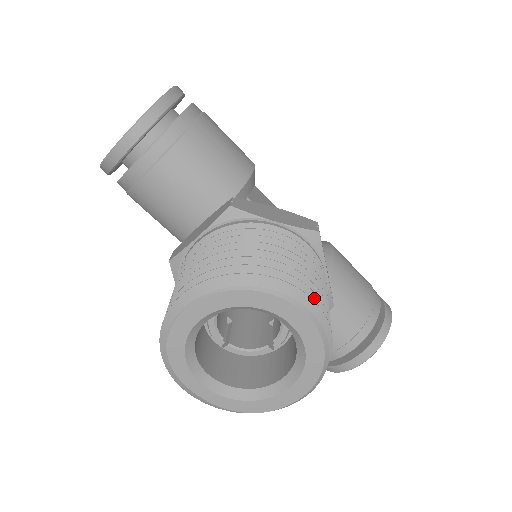
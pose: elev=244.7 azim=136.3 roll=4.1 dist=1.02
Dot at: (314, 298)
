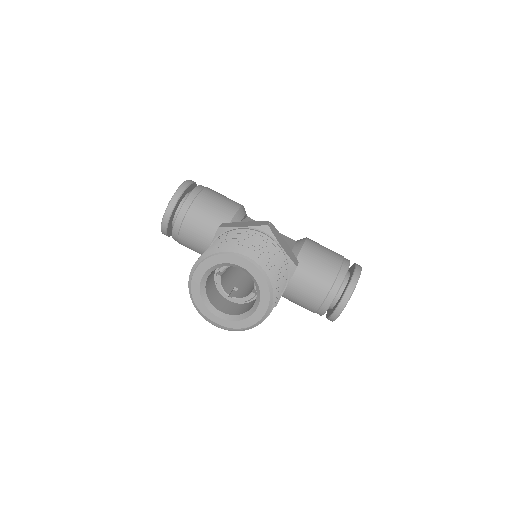
Dot at: (255, 253)
